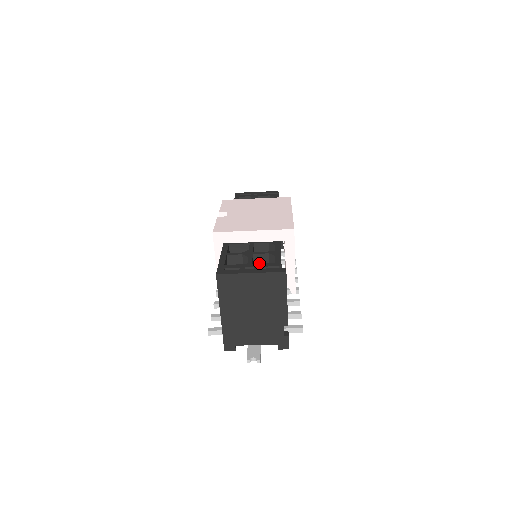
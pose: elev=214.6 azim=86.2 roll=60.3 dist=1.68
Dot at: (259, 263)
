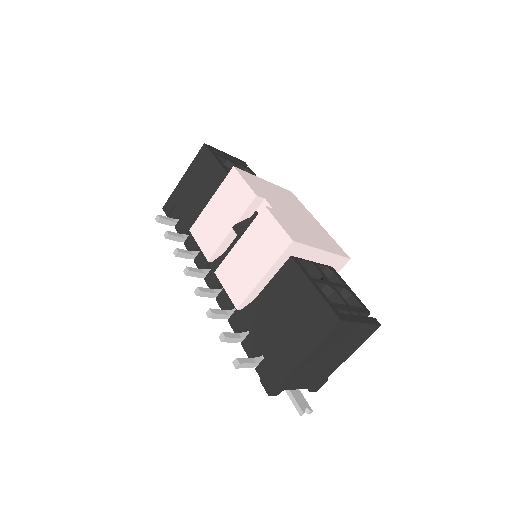
Dot at: occluded
